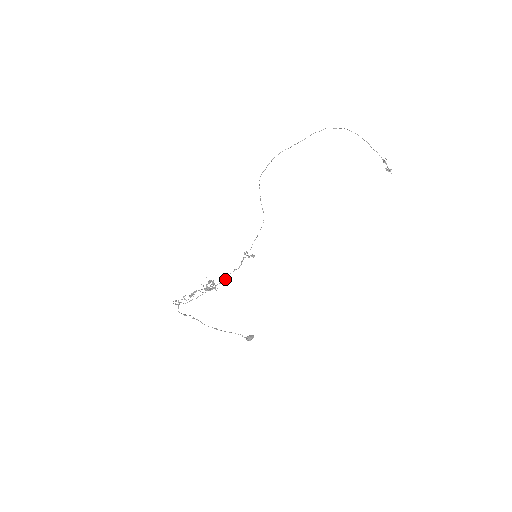
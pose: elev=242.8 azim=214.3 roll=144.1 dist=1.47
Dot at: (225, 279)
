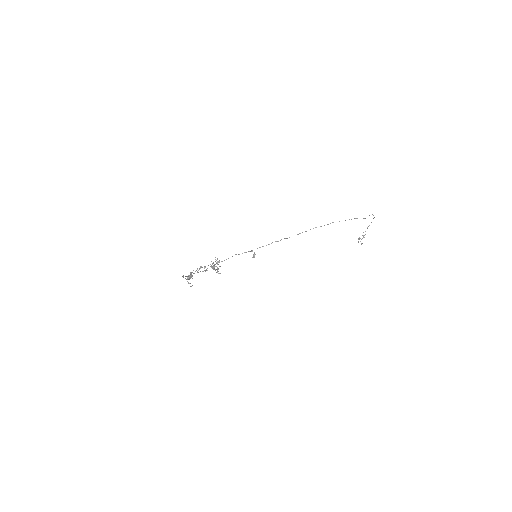
Dot at: occluded
